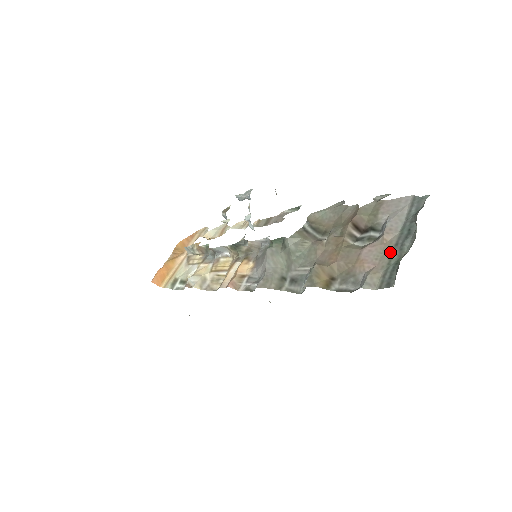
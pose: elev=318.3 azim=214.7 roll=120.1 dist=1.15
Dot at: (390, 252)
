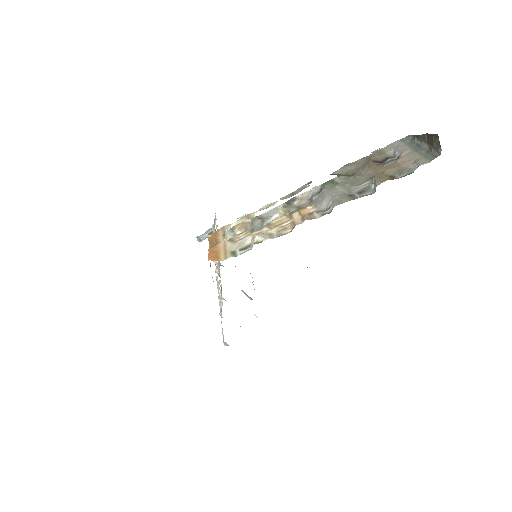
Dot at: (417, 153)
